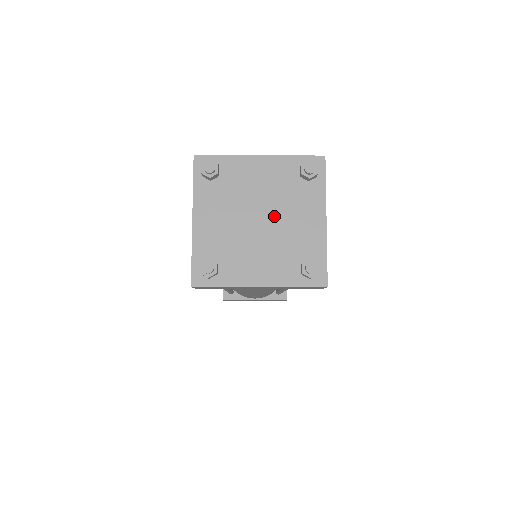
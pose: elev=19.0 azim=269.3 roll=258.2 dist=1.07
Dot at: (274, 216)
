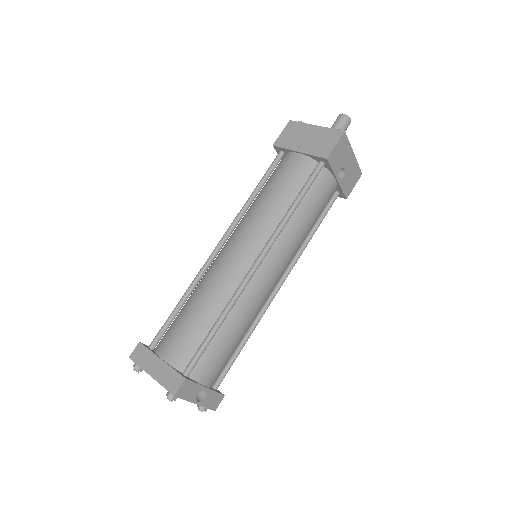
Dot at: occluded
